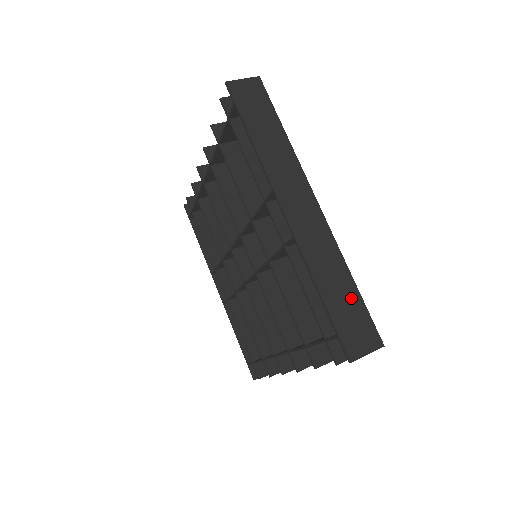
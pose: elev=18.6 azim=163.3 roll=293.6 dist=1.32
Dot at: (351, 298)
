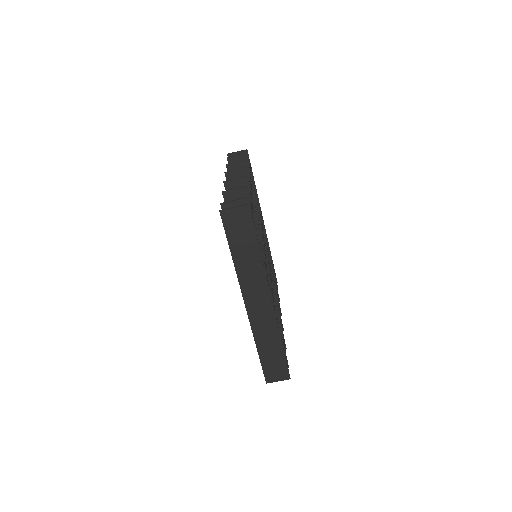
Dot at: (277, 355)
